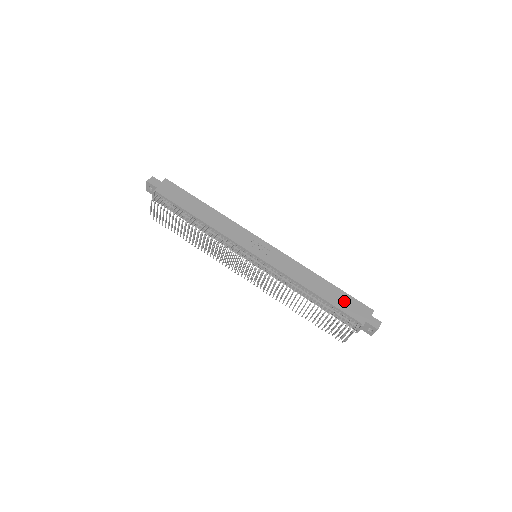
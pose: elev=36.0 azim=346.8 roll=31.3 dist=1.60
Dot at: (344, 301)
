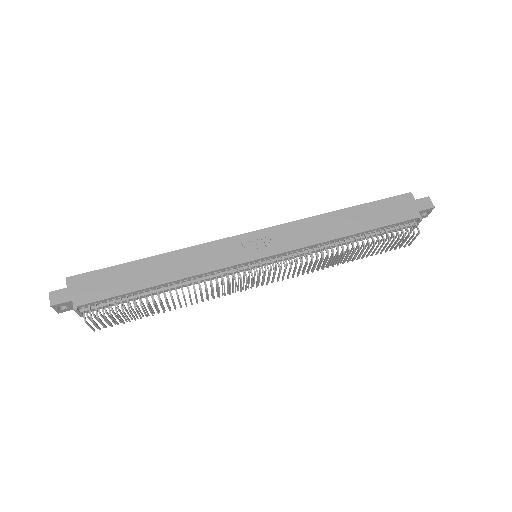
Dot at: (382, 212)
